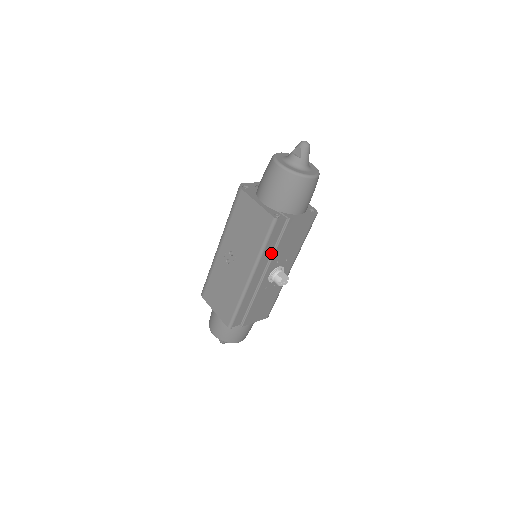
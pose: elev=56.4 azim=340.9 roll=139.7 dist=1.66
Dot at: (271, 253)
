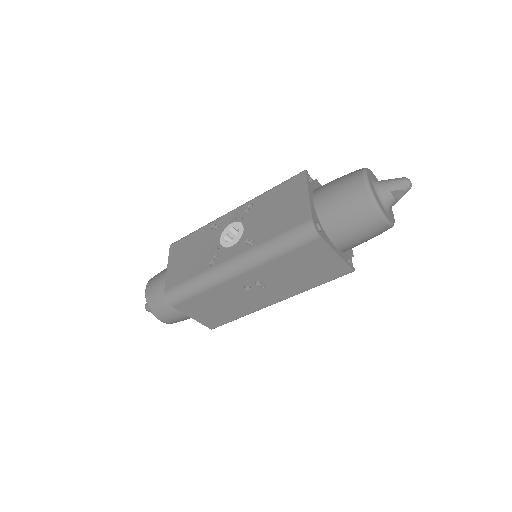
Dot at: occluded
